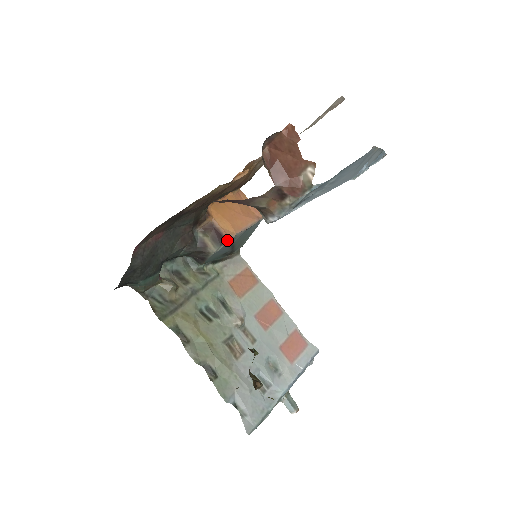
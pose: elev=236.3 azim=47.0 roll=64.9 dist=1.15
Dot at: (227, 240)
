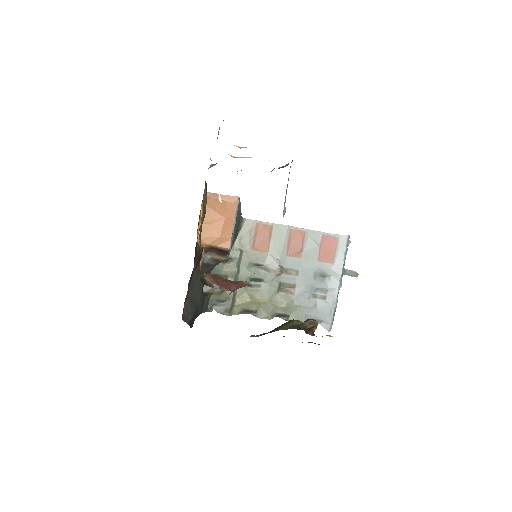
Dot at: (228, 251)
